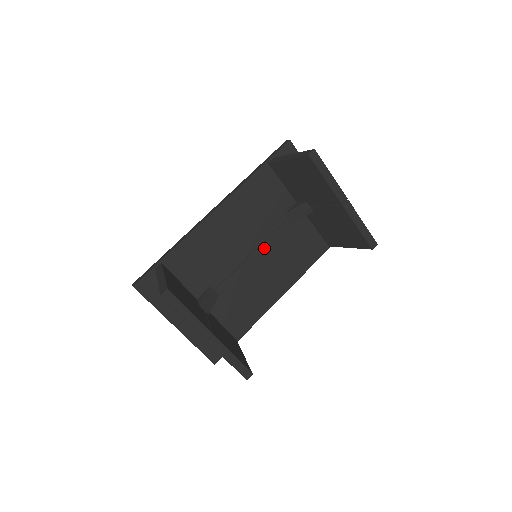
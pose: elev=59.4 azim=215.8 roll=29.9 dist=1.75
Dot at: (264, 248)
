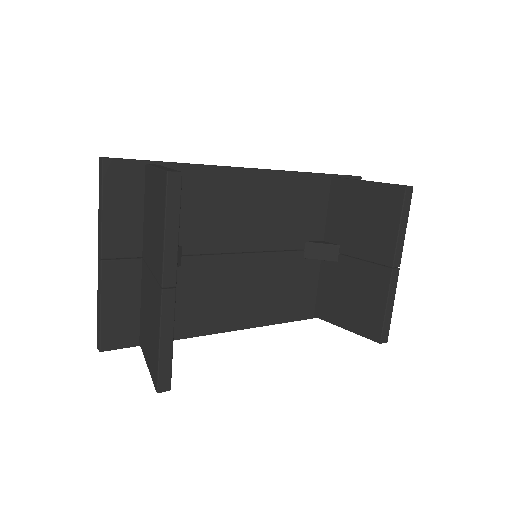
Dot at: (263, 258)
